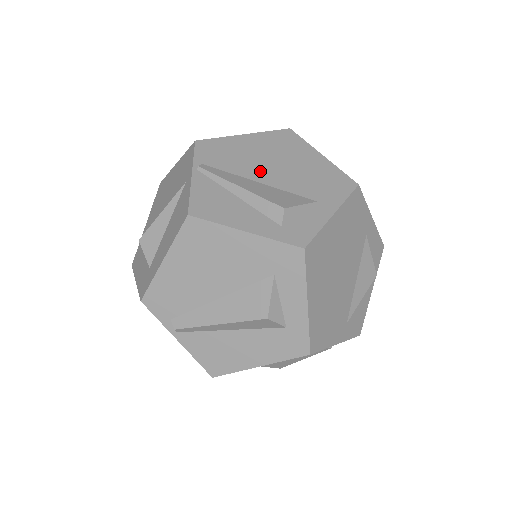
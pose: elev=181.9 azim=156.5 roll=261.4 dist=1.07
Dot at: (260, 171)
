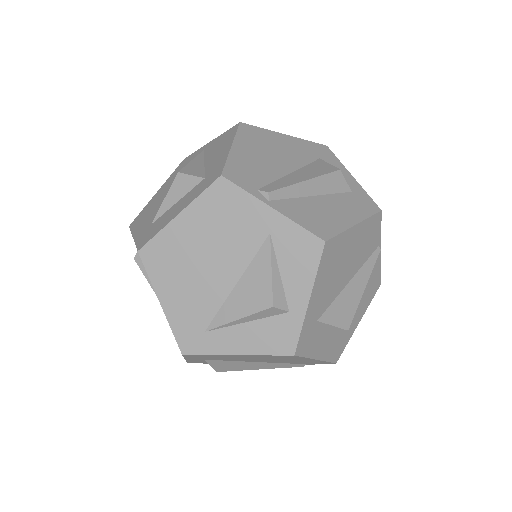
Dot at: occluded
